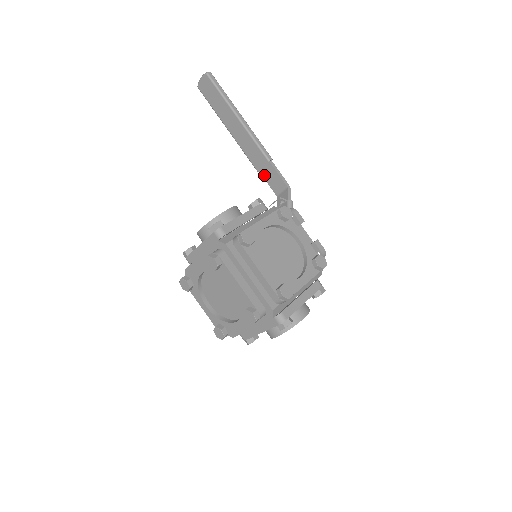
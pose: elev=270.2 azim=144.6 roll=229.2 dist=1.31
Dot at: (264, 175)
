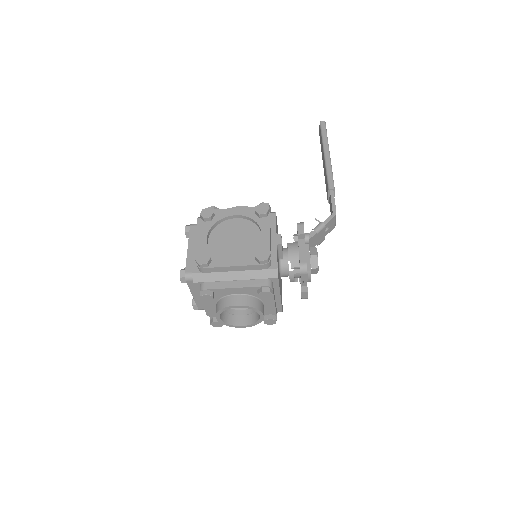
Dot at: occluded
